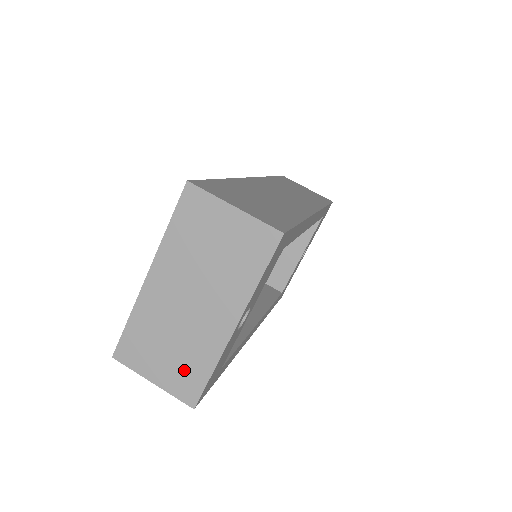
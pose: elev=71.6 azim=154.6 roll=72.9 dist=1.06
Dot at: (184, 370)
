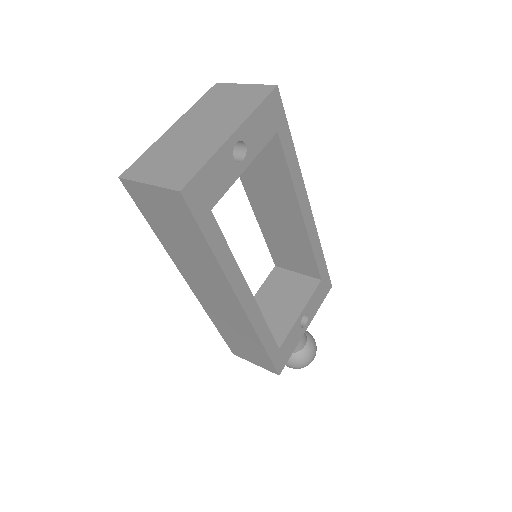
Dot at: (180, 168)
